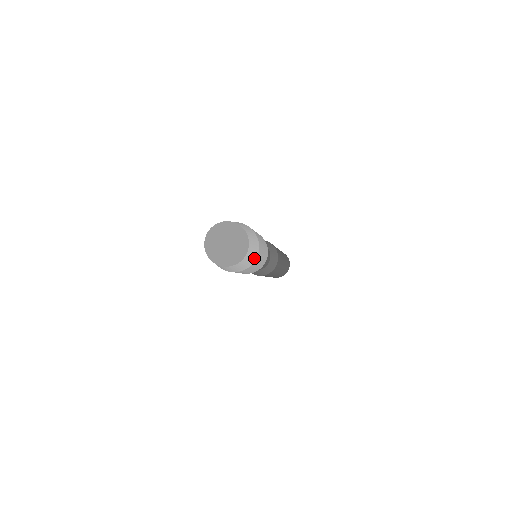
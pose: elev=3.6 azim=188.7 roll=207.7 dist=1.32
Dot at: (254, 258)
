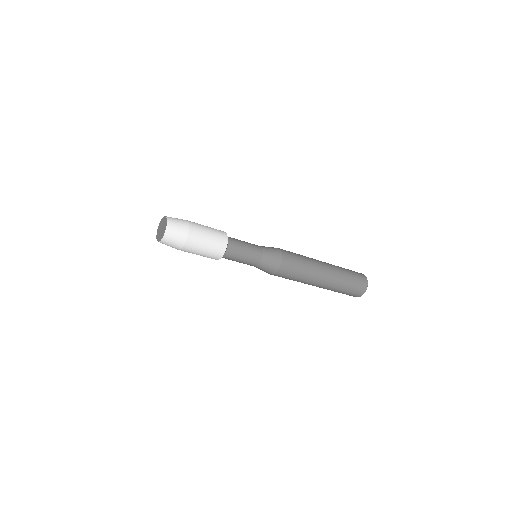
Dot at: (185, 232)
